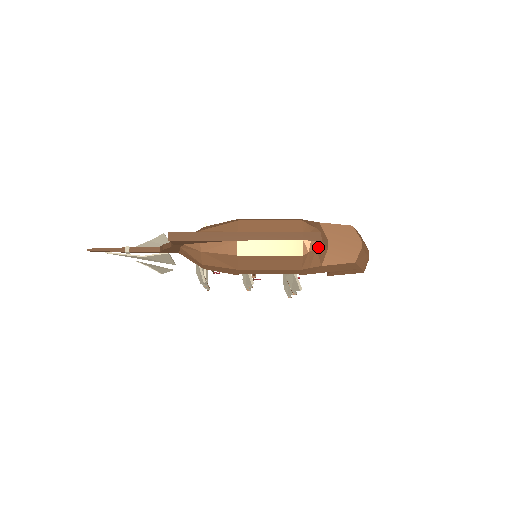
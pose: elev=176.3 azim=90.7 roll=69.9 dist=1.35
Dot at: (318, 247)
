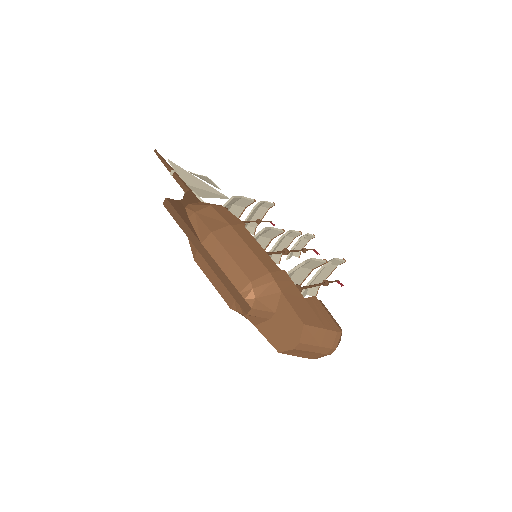
Dot at: occluded
